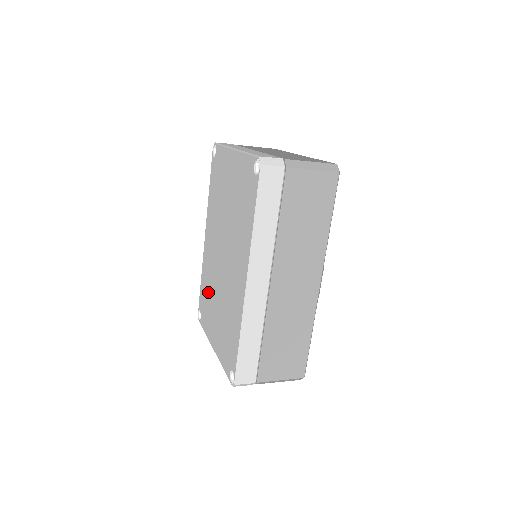
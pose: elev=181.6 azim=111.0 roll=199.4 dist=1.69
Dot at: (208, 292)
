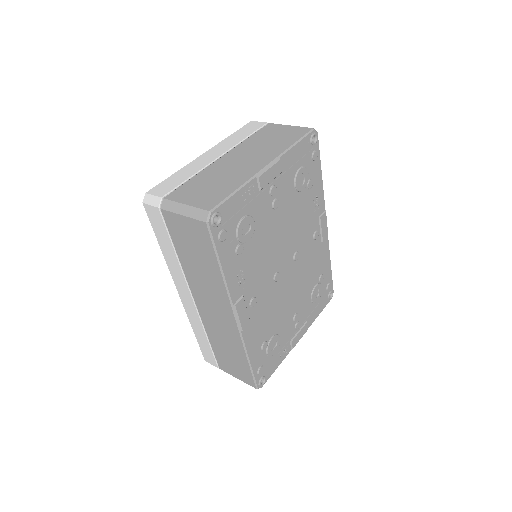
Dot at: occluded
